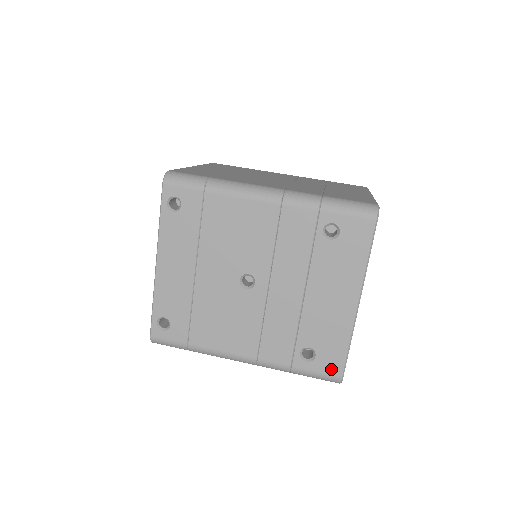
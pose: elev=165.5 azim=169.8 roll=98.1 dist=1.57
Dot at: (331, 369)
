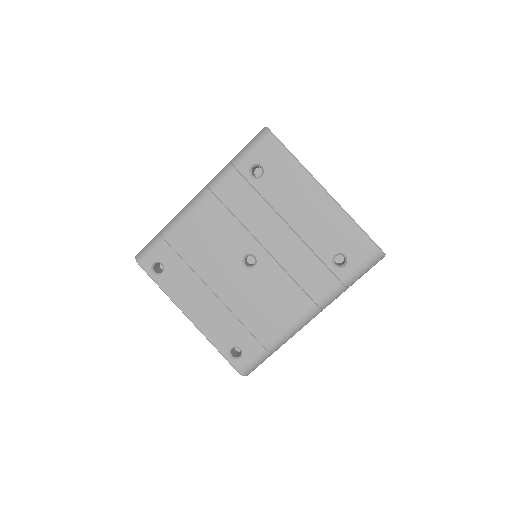
Dot at: (365, 252)
